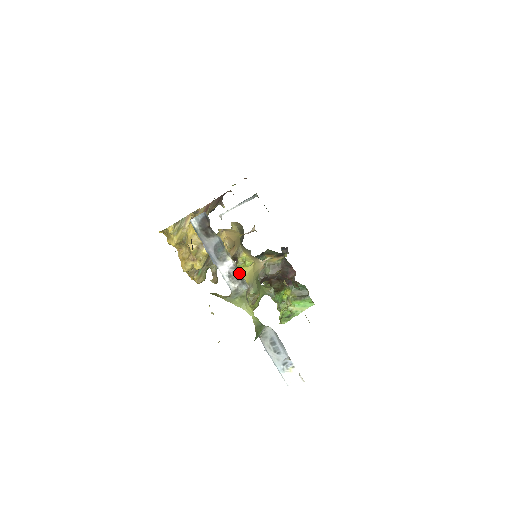
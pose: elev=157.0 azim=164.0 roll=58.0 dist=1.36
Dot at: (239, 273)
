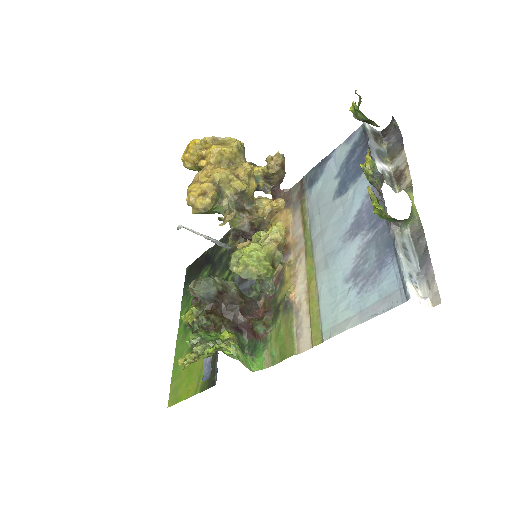
Dot at: (391, 179)
